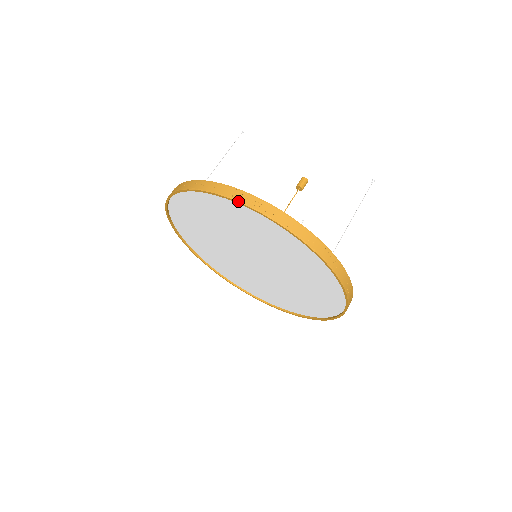
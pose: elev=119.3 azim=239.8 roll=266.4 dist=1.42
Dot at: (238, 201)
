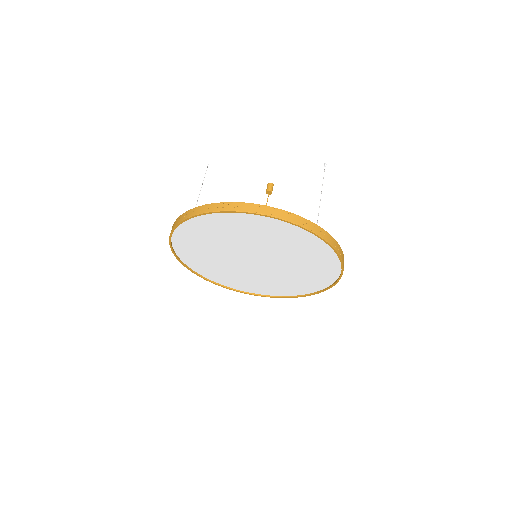
Dot at: (232, 211)
